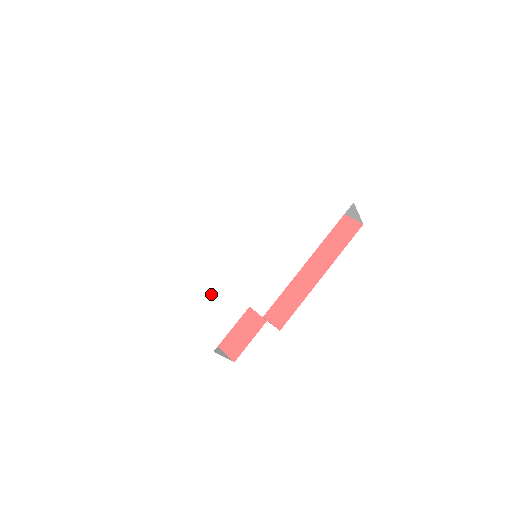
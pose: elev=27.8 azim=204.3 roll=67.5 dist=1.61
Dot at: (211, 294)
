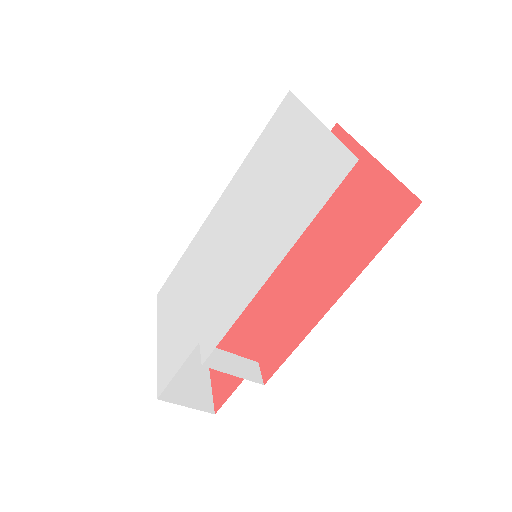
Dot at: (183, 311)
